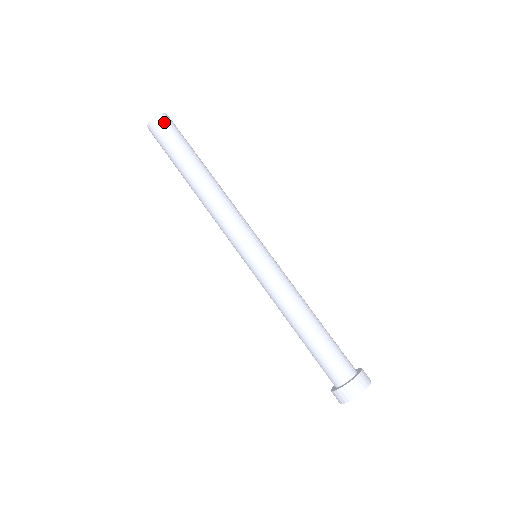
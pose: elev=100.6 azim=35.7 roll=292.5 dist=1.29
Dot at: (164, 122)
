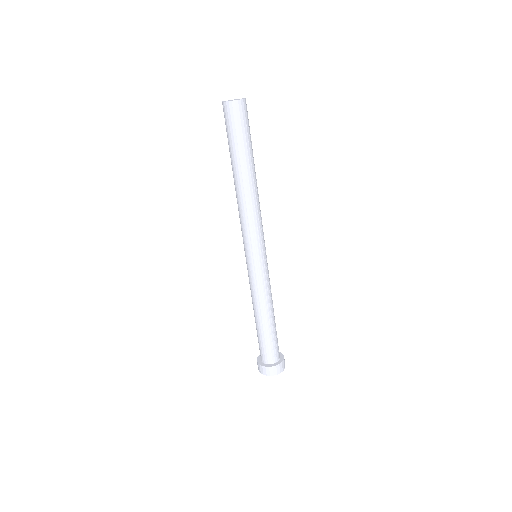
Dot at: (238, 111)
